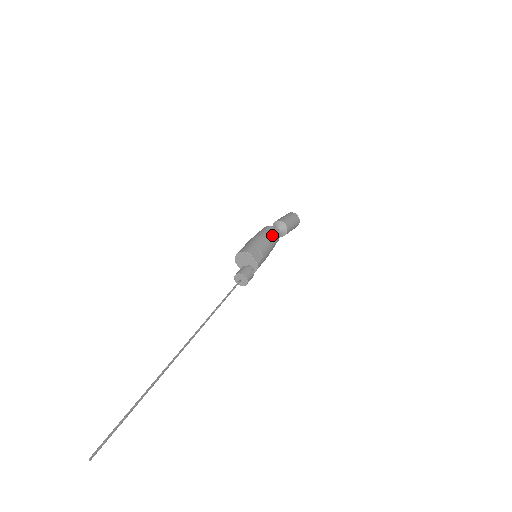
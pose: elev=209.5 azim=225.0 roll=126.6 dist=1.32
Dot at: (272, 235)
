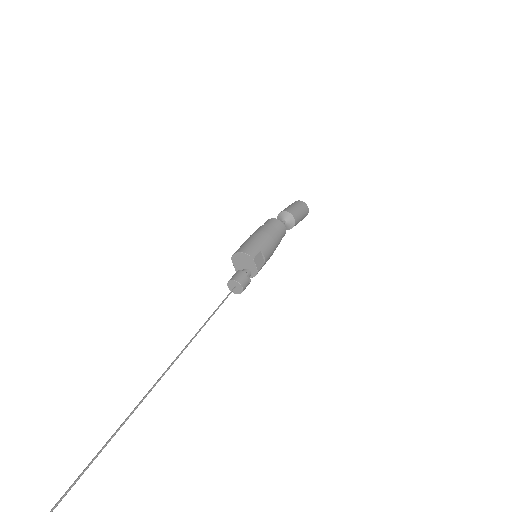
Dot at: (279, 234)
